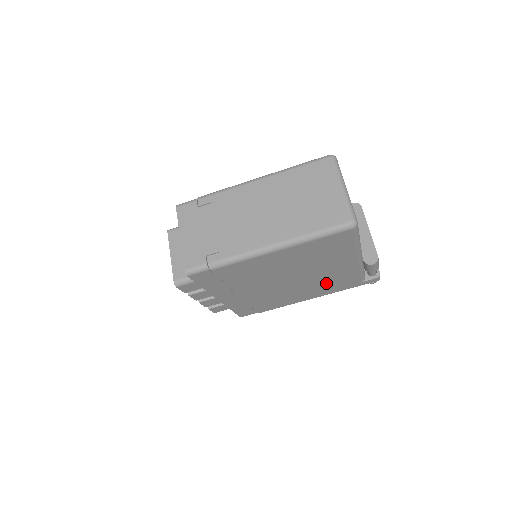
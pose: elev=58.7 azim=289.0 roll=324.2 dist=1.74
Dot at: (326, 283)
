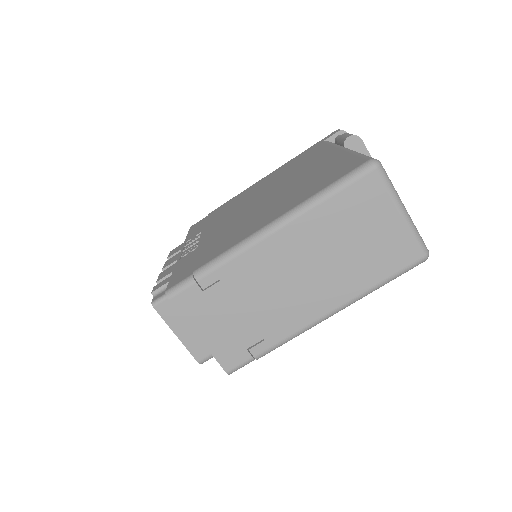
Dot at: occluded
